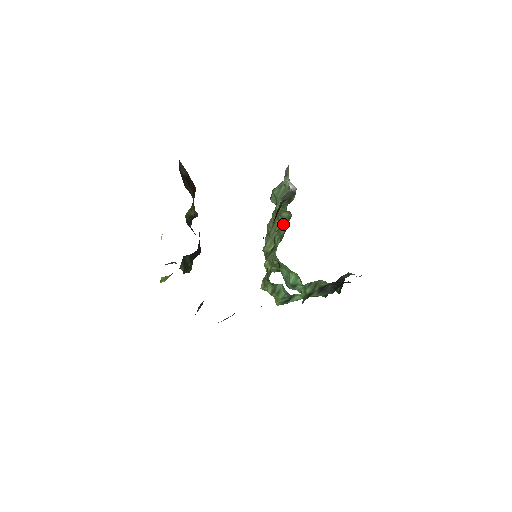
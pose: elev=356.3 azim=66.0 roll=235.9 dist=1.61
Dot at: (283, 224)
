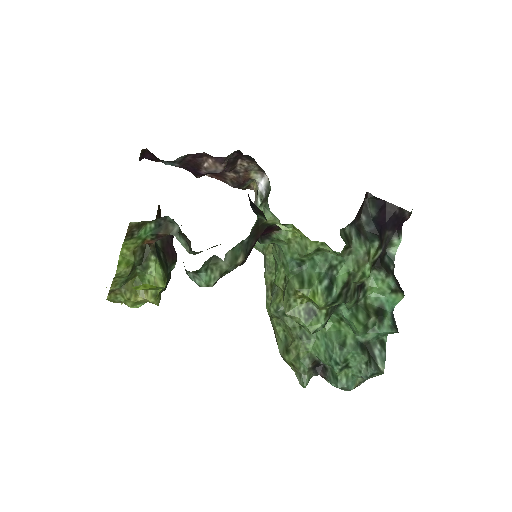
Dot at: occluded
